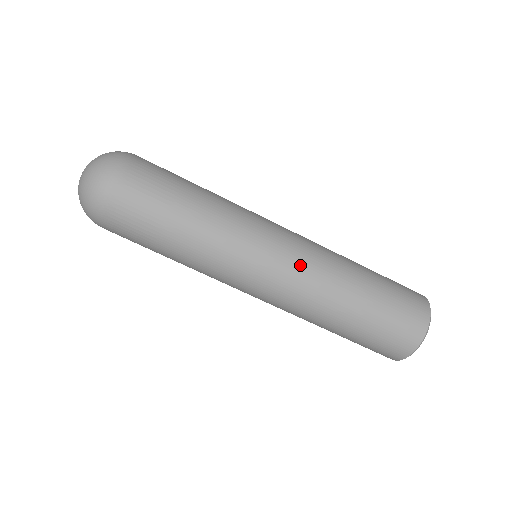
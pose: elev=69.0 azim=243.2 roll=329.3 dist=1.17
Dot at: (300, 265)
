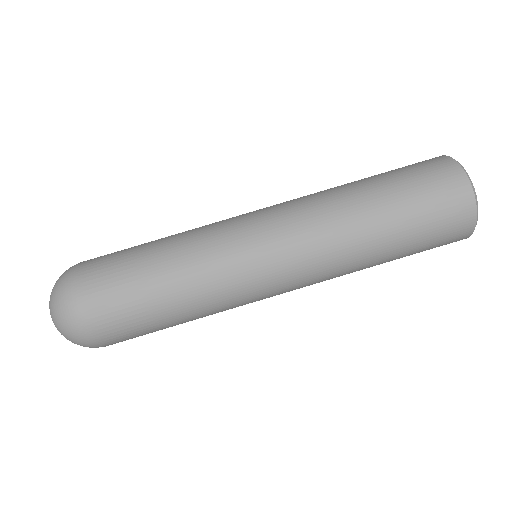
Dot at: (284, 203)
